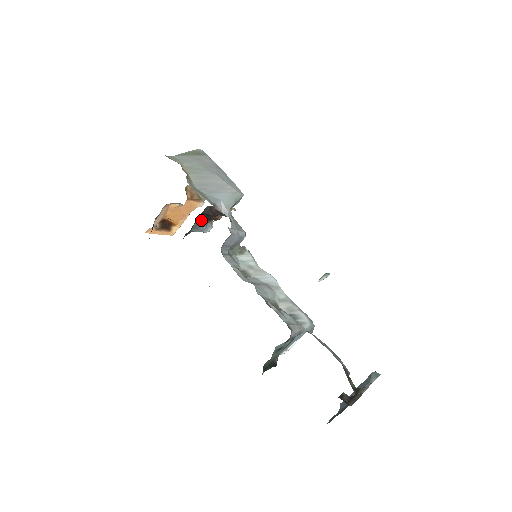
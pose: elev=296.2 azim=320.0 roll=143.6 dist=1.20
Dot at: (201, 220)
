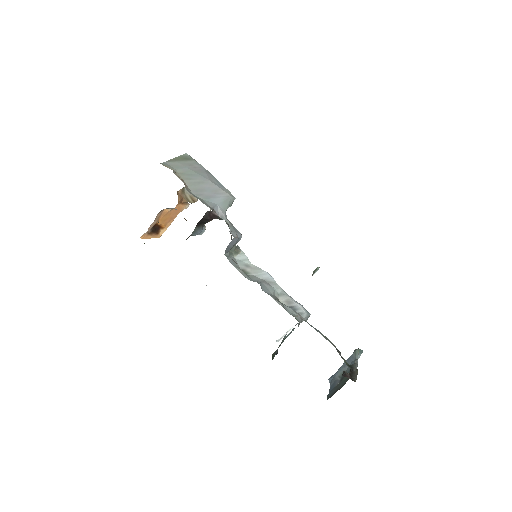
Dot at: (199, 224)
